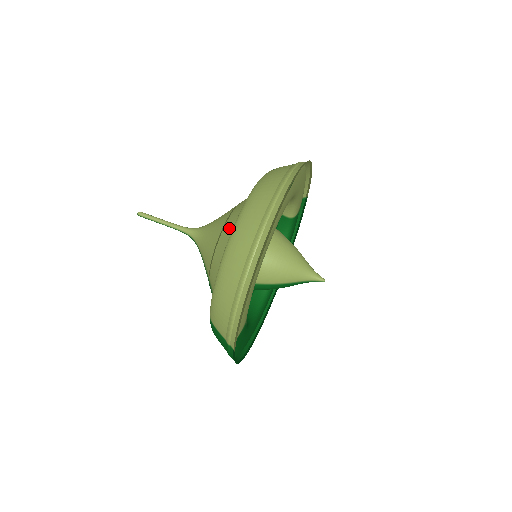
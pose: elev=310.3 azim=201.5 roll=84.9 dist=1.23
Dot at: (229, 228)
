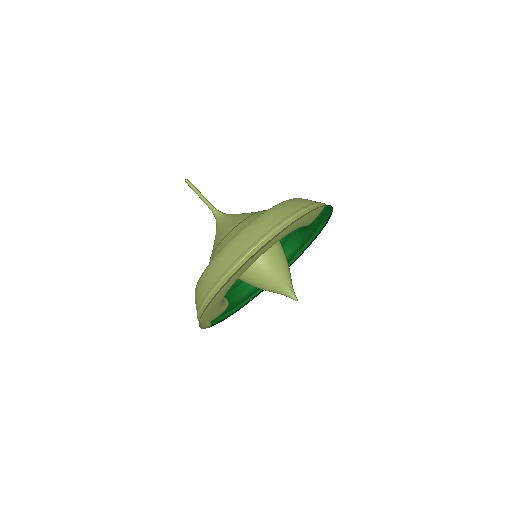
Dot at: (214, 256)
